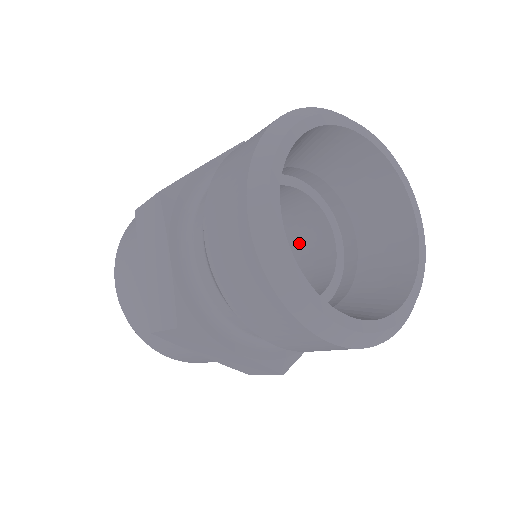
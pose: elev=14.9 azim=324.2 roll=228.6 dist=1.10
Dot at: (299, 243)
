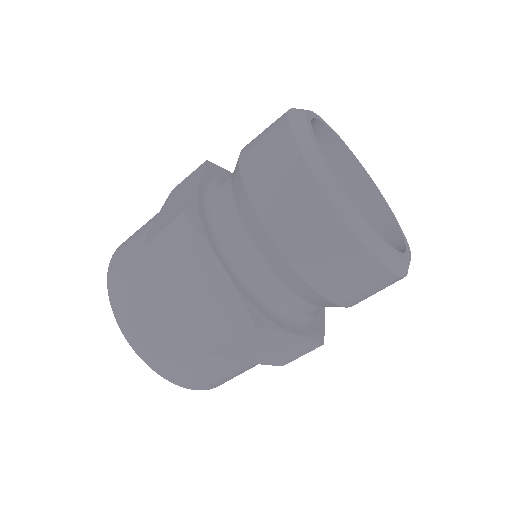
Dot at: occluded
